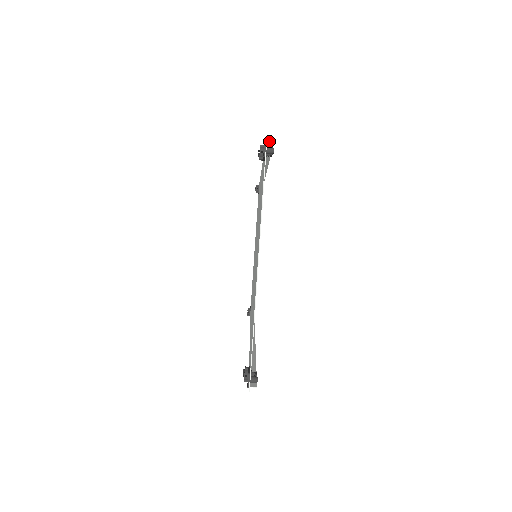
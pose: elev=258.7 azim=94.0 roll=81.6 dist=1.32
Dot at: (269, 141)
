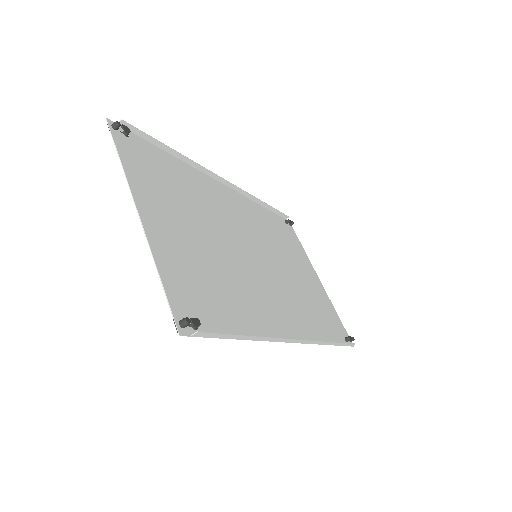
Dot at: occluded
